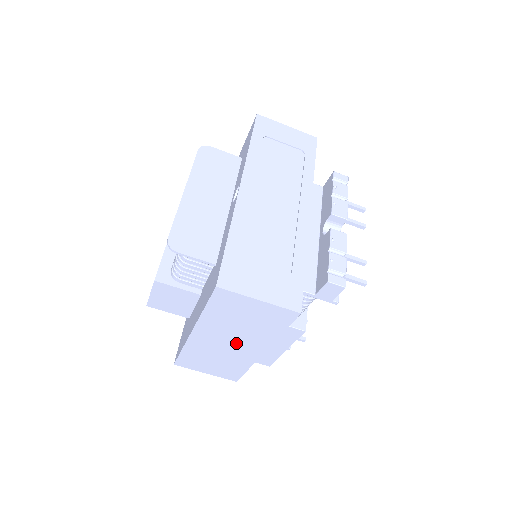
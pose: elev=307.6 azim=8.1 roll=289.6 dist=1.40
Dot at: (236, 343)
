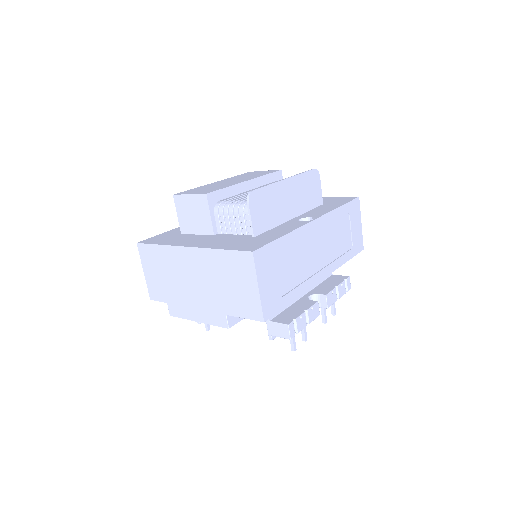
Dot at: (198, 285)
